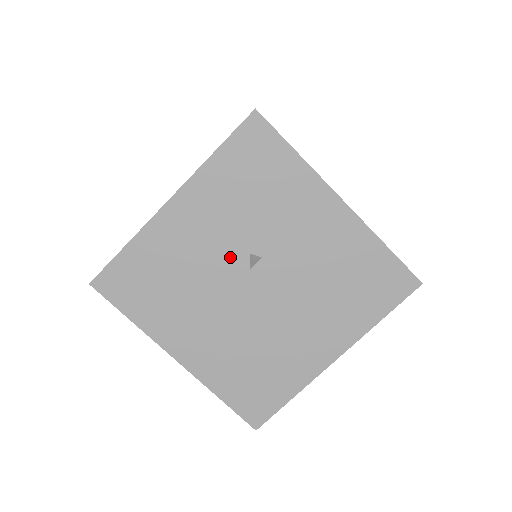
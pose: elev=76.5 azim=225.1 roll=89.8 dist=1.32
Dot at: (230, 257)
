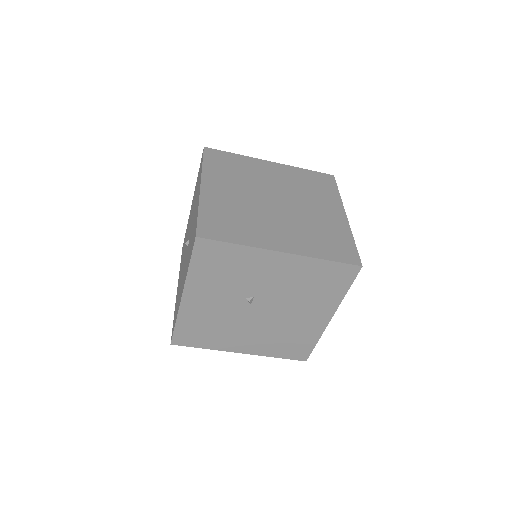
Dot at: (235, 304)
